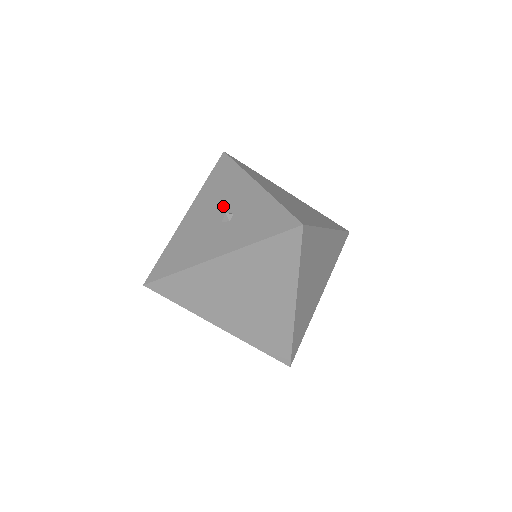
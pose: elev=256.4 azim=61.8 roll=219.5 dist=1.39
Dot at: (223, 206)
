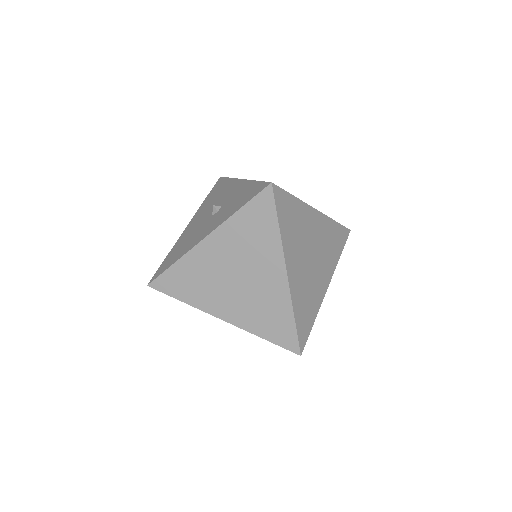
Dot at: occluded
